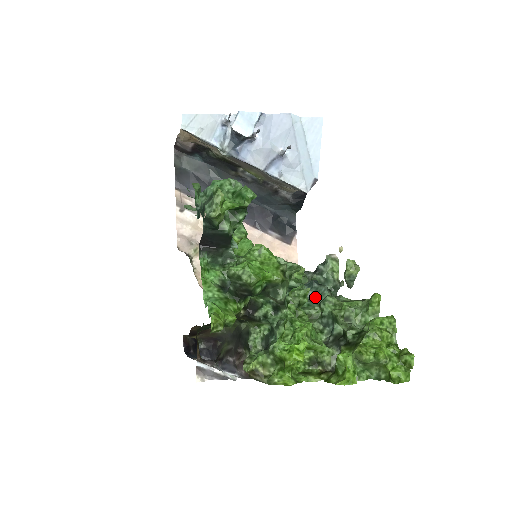
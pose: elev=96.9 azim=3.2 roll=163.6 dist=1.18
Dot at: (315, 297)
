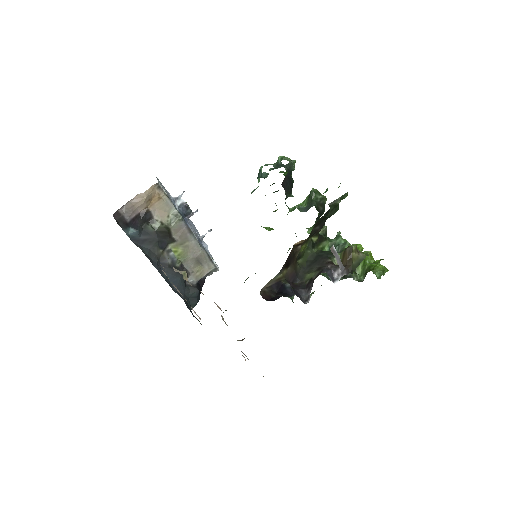
Dot at: occluded
